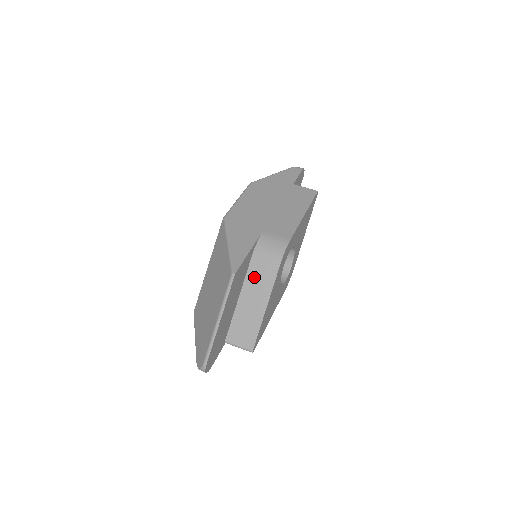
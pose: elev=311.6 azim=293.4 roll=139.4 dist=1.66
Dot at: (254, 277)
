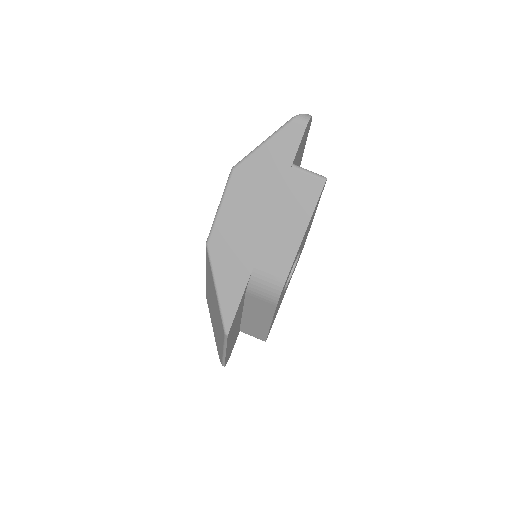
Dot at: (252, 306)
